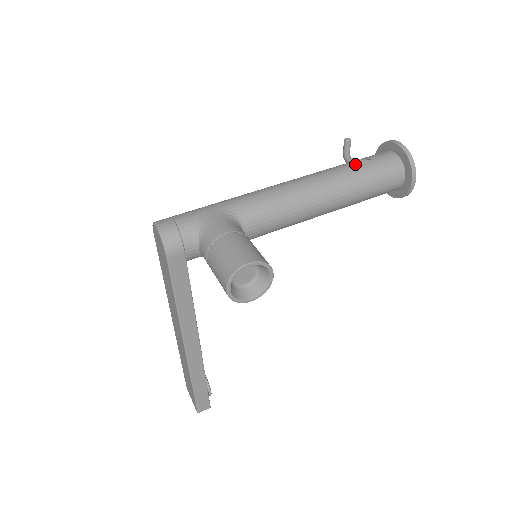
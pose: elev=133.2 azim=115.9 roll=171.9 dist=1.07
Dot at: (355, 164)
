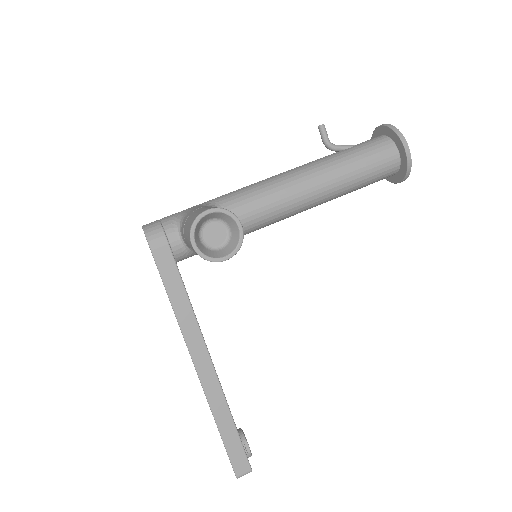
Dot at: (339, 149)
